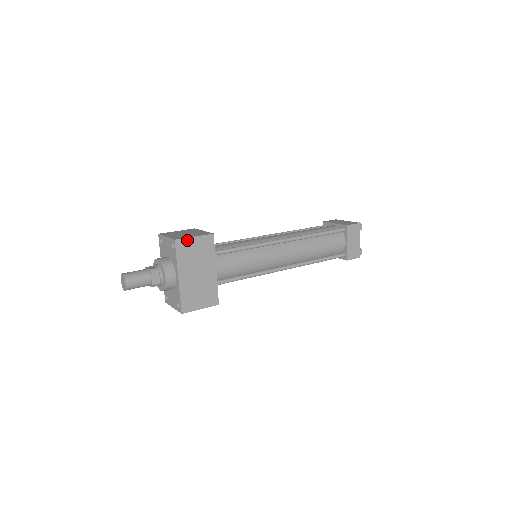
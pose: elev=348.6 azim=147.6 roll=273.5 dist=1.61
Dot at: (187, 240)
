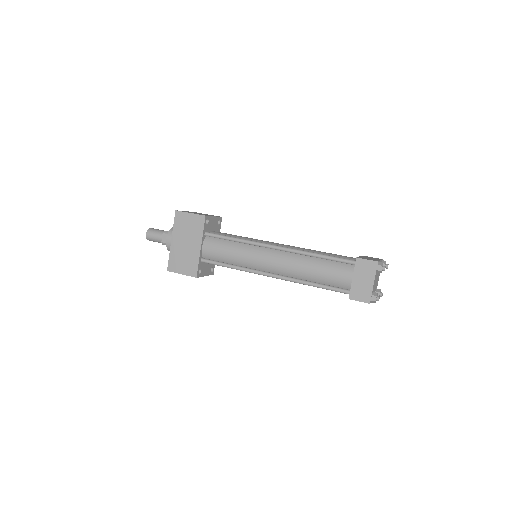
Dot at: (184, 214)
